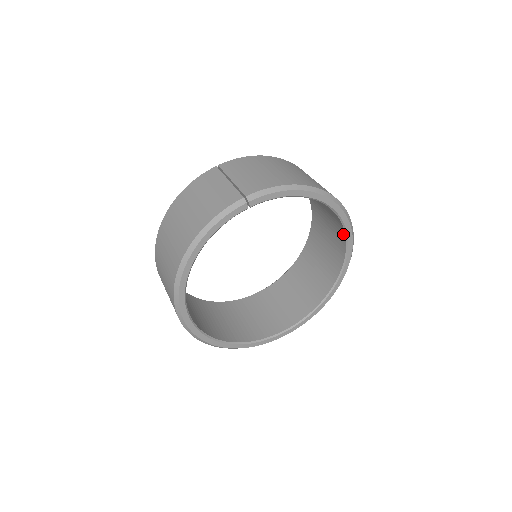
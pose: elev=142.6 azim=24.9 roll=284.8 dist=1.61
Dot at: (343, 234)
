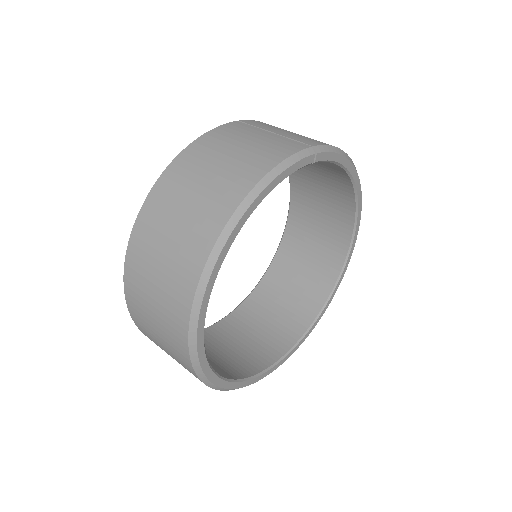
Dot at: (347, 240)
